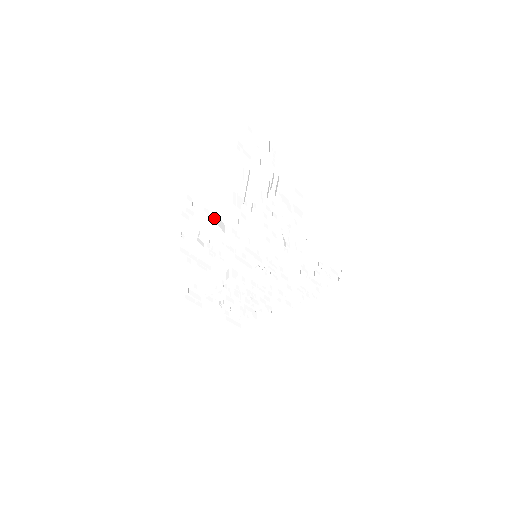
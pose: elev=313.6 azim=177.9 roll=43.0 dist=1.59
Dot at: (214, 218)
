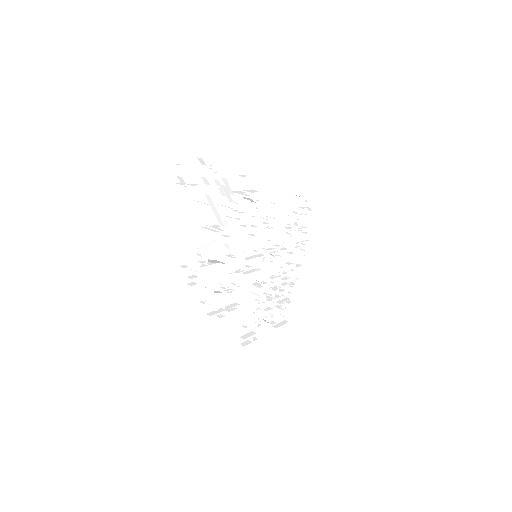
Dot at: occluded
